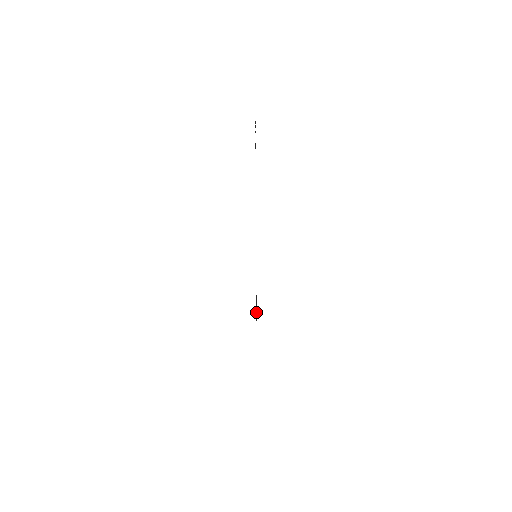
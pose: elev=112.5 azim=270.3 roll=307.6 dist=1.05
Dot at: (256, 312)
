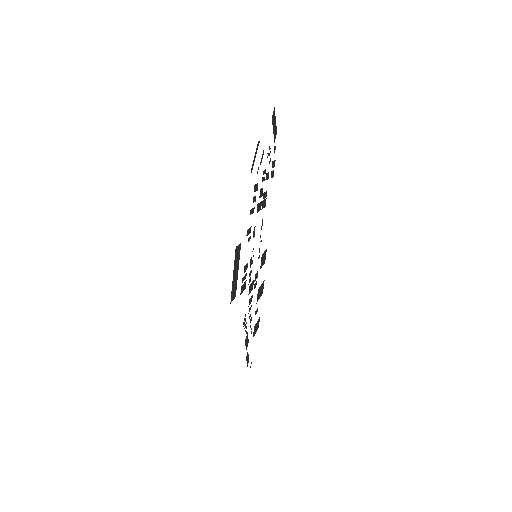
Dot at: (236, 277)
